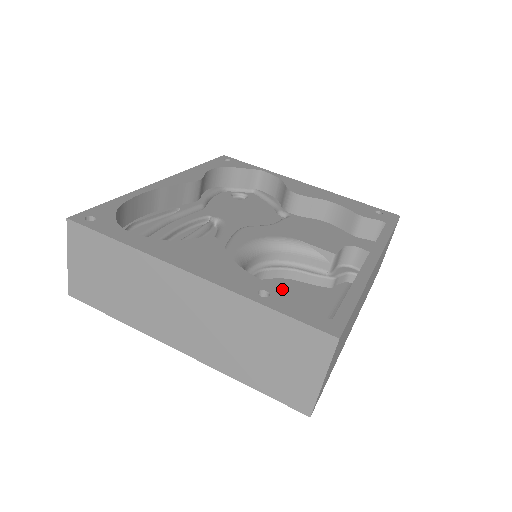
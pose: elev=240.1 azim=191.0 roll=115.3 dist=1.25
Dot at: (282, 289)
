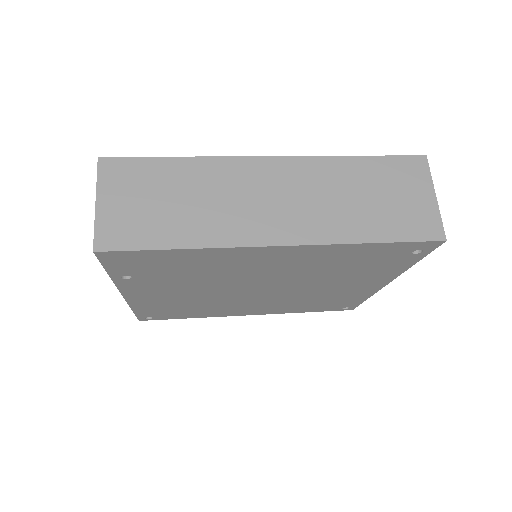
Dot at: occluded
